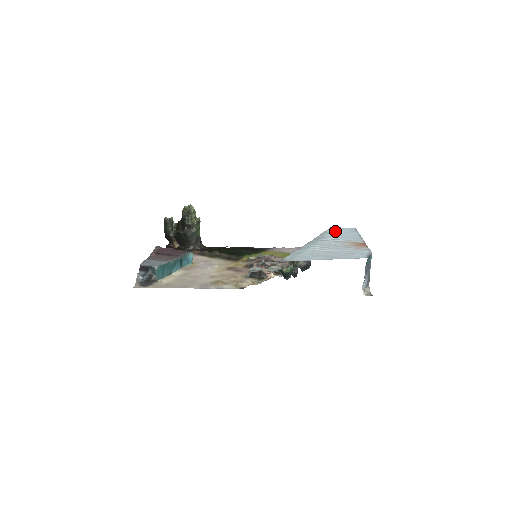
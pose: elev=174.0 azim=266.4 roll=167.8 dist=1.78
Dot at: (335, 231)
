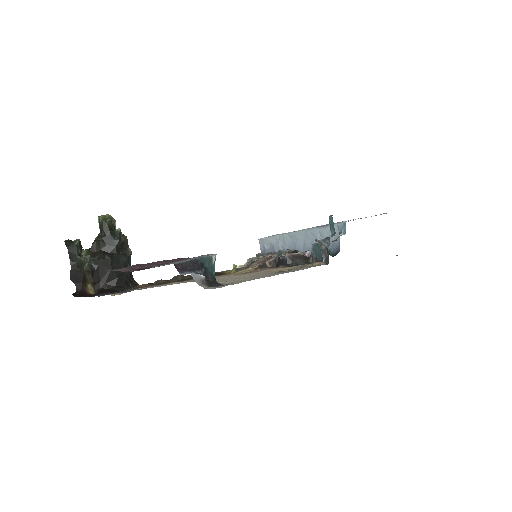
Dot at: occluded
